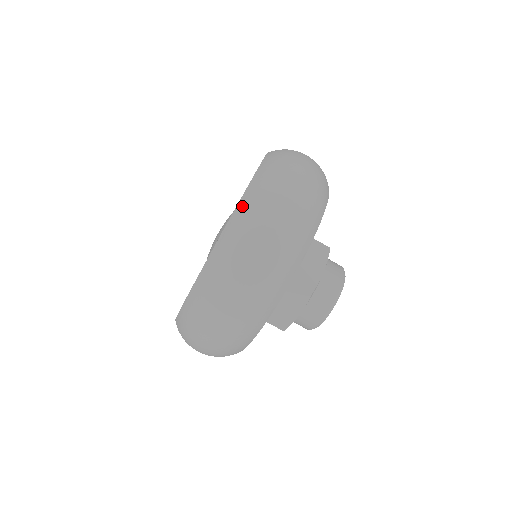
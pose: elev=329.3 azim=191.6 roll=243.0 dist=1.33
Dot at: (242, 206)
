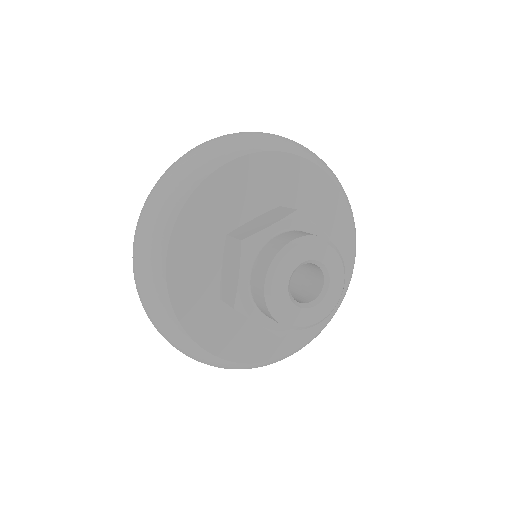
Dot at: occluded
